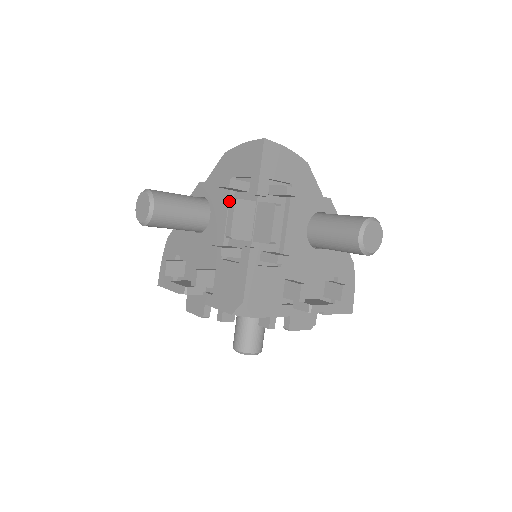
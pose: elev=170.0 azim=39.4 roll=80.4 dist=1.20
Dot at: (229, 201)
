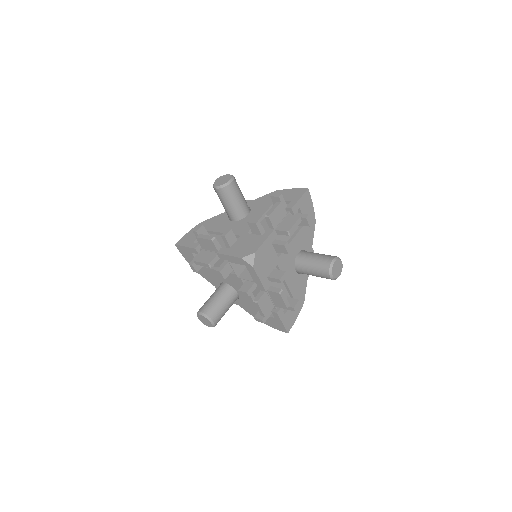
Dot at: (276, 202)
